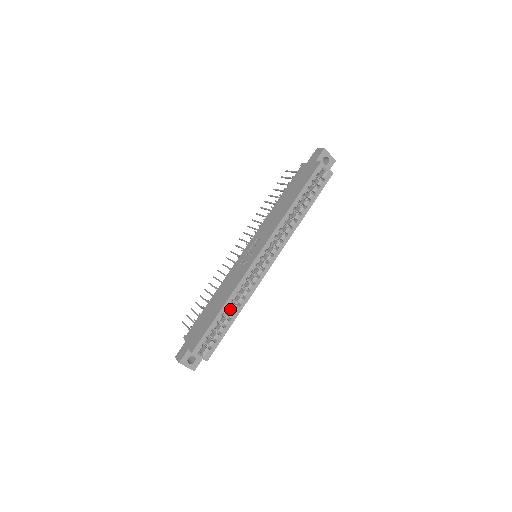
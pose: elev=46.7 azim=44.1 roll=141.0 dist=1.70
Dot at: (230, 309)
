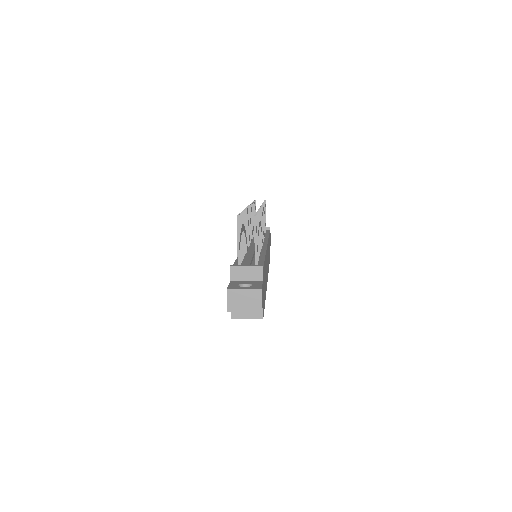
Dot at: occluded
